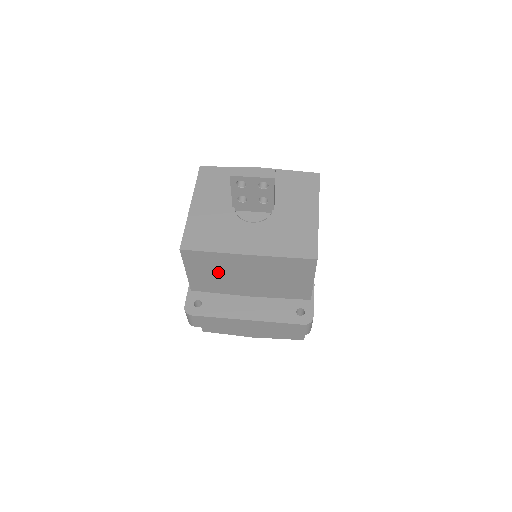
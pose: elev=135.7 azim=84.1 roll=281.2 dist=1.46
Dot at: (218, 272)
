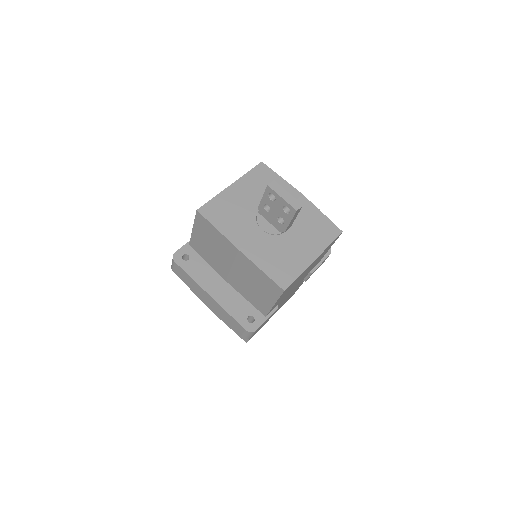
Dot at: (213, 246)
